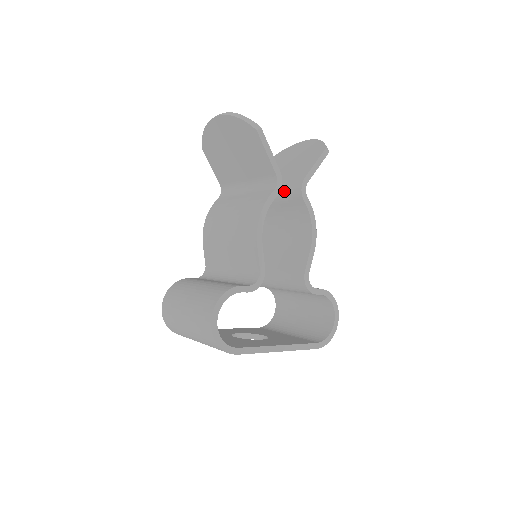
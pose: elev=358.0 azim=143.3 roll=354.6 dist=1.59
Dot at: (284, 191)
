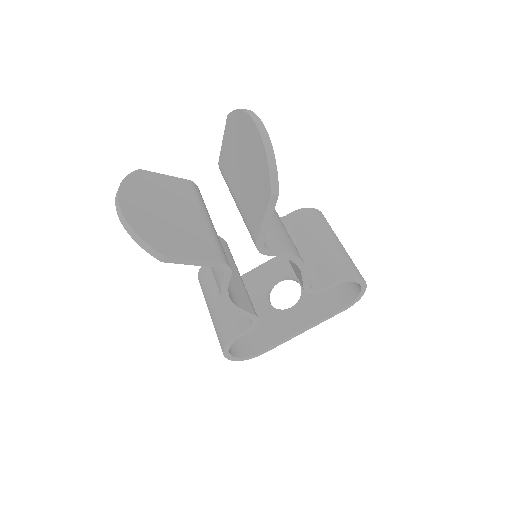
Dot at: occluded
